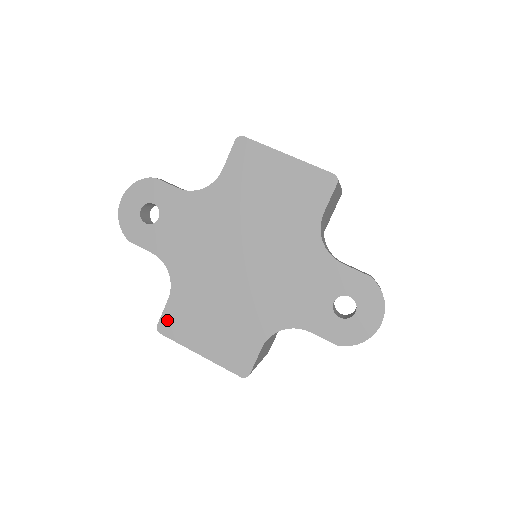
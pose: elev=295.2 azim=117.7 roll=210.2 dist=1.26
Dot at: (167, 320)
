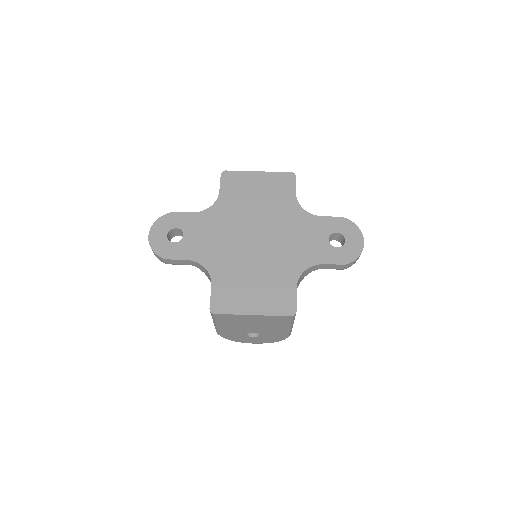
Dot at: (216, 301)
